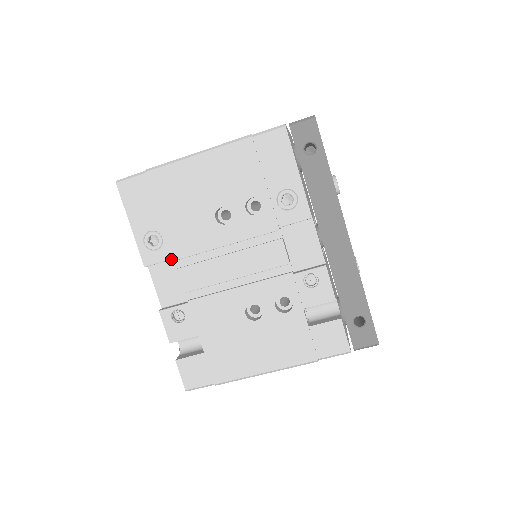
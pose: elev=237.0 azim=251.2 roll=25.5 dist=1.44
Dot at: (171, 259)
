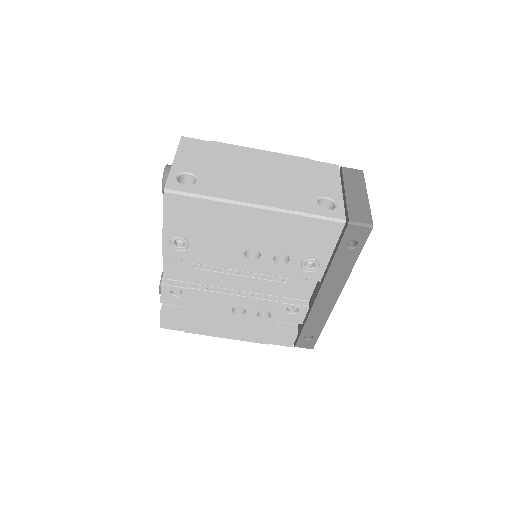
Dot at: (189, 260)
